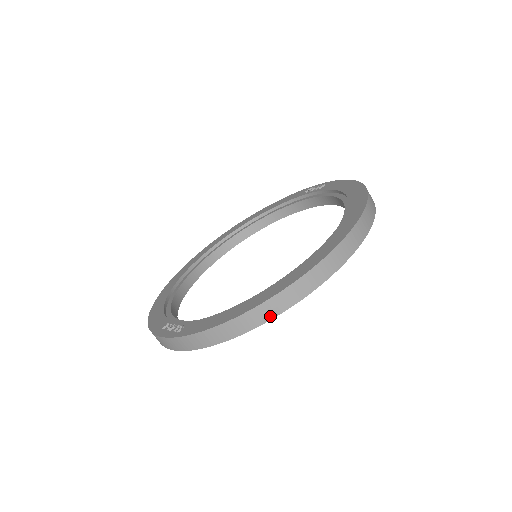
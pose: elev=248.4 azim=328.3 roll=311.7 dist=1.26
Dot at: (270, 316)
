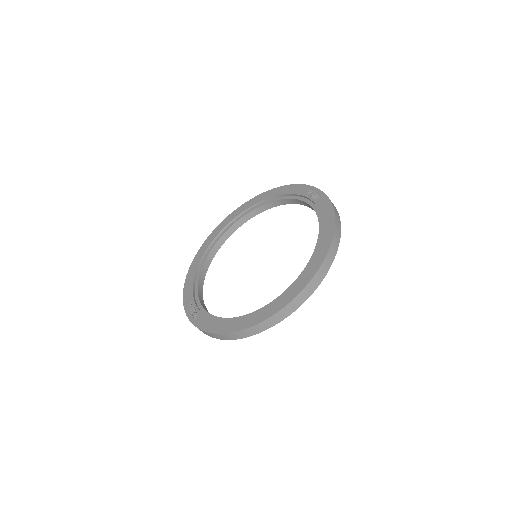
Dot at: (241, 337)
